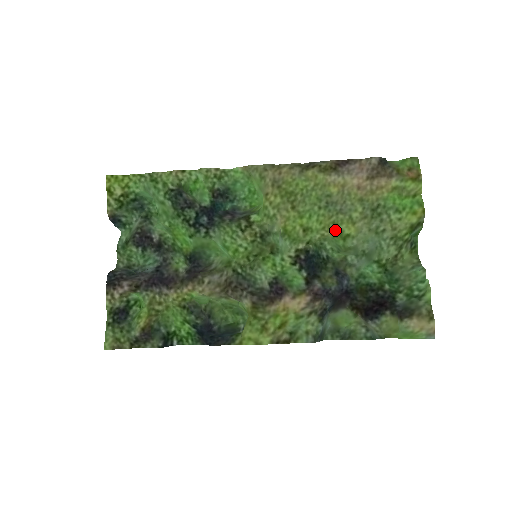
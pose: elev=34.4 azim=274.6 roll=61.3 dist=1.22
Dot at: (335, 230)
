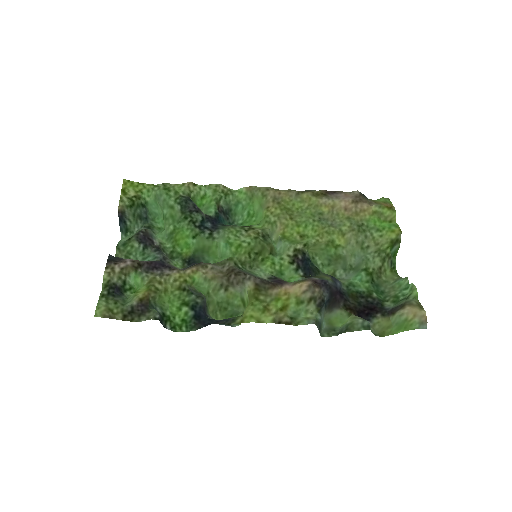
Dot at: (328, 239)
